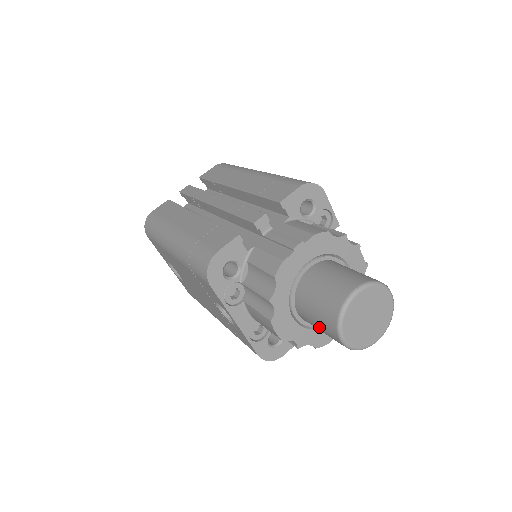
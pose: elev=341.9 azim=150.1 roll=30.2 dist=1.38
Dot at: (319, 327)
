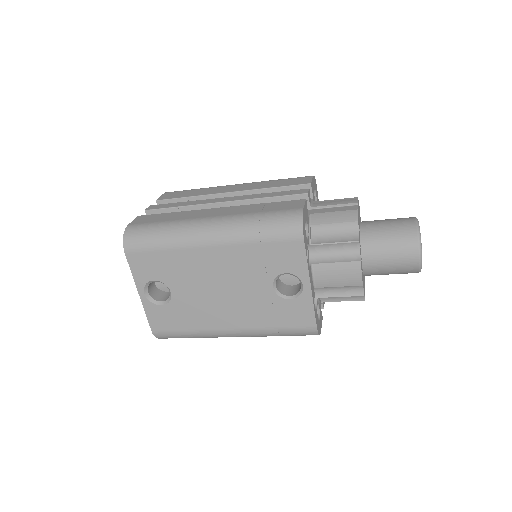
Dot at: (392, 260)
